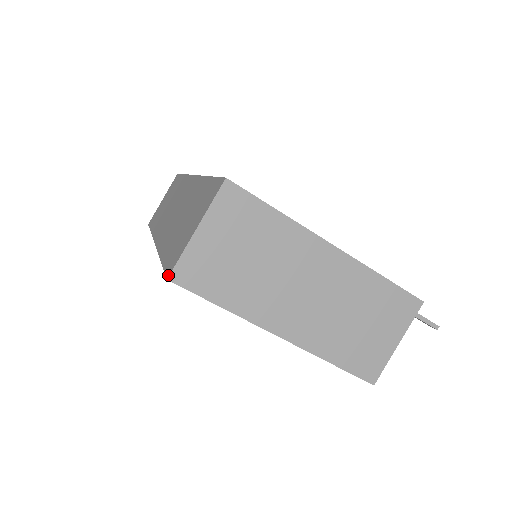
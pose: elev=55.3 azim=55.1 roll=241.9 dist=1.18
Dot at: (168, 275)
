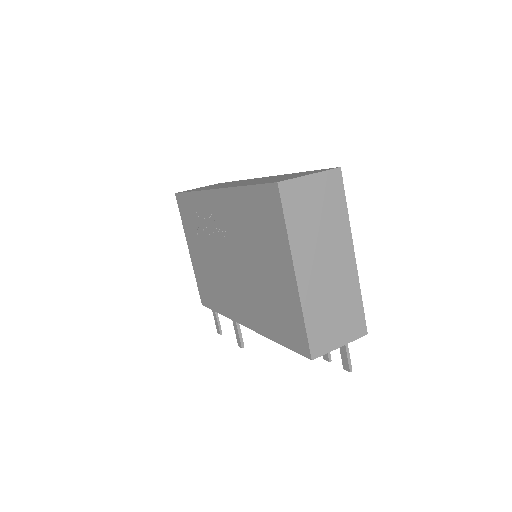
Dot at: (278, 181)
